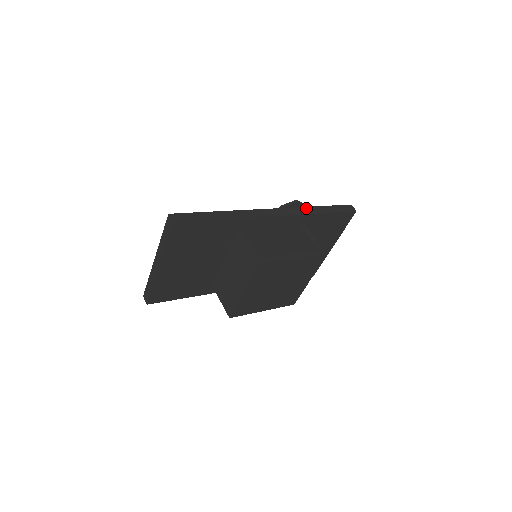
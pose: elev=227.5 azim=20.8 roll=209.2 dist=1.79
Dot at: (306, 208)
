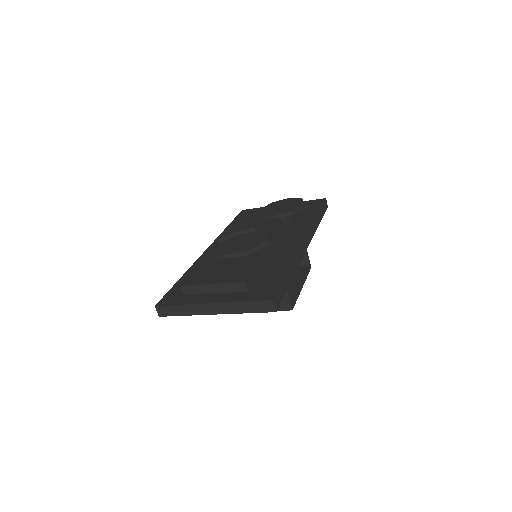
Dot at: (315, 223)
